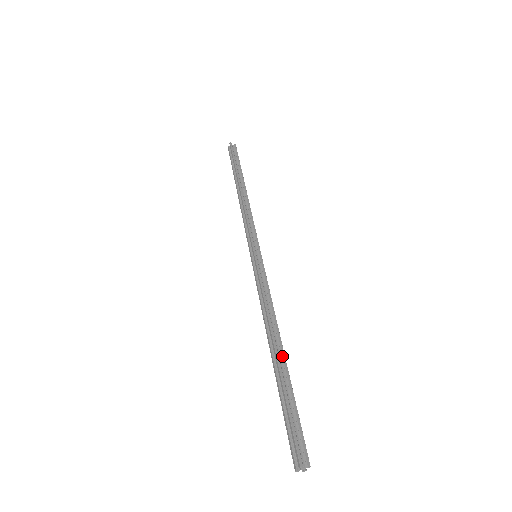
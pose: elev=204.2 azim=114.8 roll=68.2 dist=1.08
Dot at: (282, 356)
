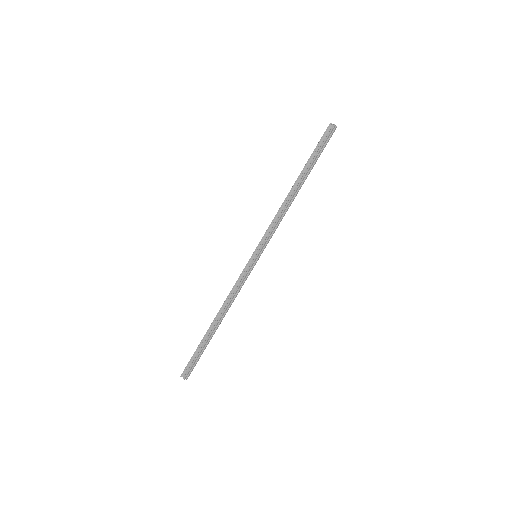
Dot at: (216, 329)
